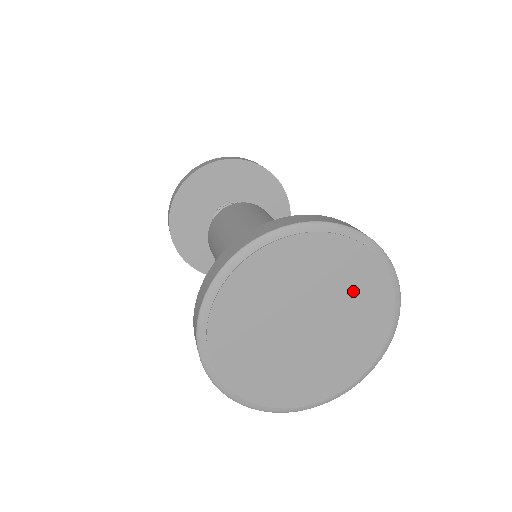
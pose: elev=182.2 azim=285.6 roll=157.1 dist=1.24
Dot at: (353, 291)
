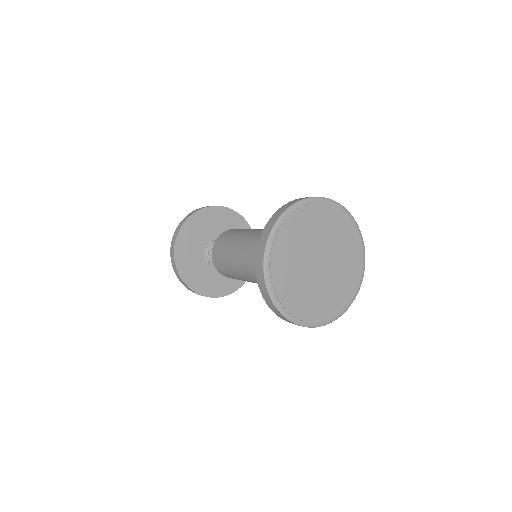
Dot at: (338, 236)
